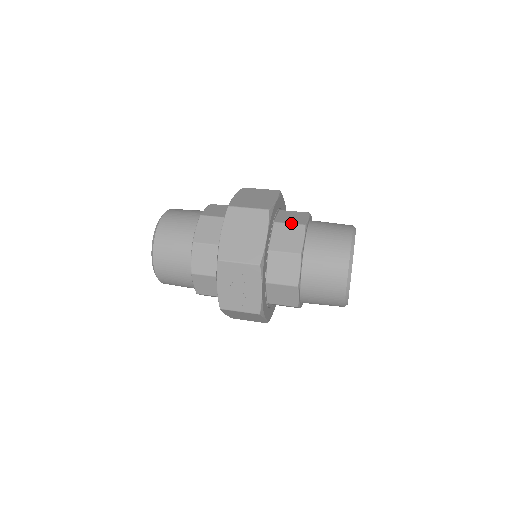
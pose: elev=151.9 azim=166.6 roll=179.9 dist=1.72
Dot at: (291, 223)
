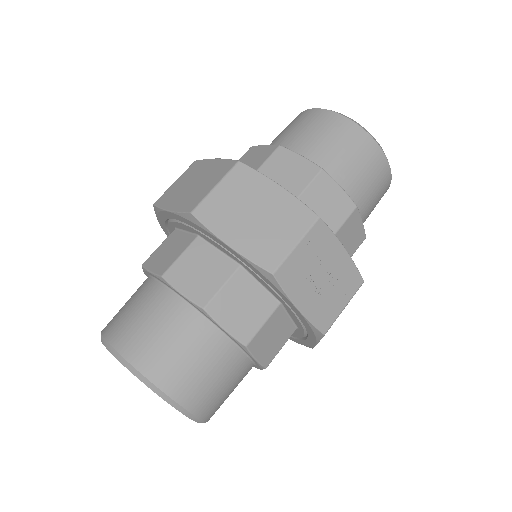
Dot at: (265, 160)
